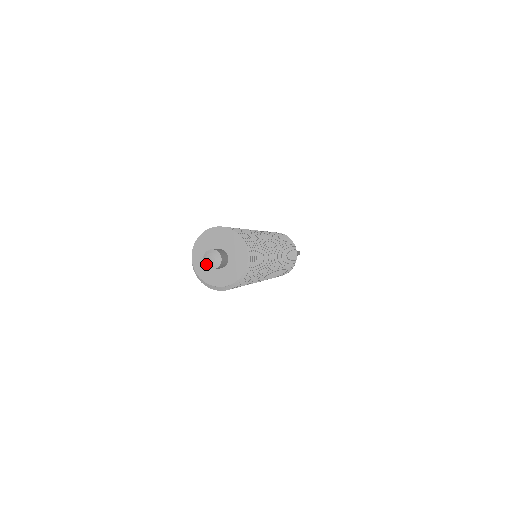
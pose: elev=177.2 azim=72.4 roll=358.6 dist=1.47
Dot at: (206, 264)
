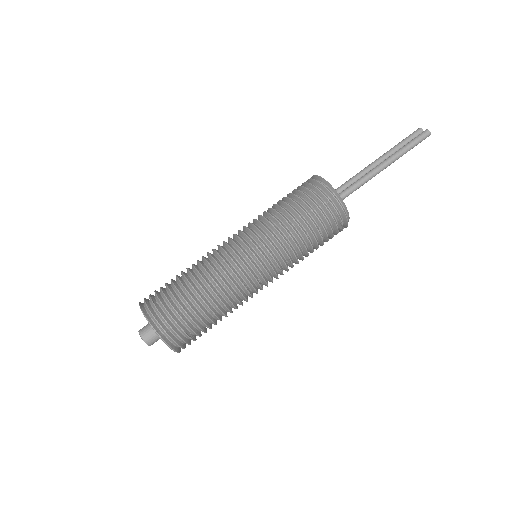
Dot at: occluded
